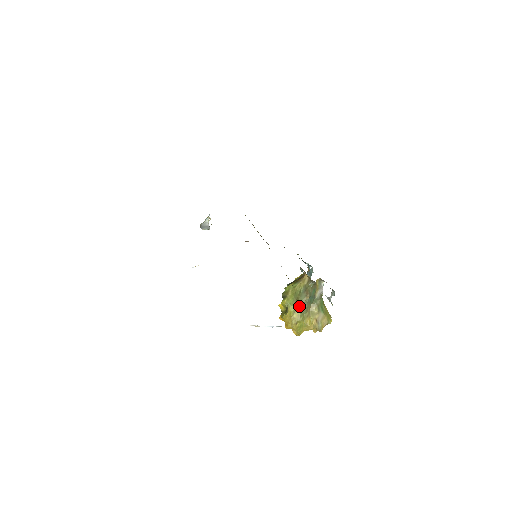
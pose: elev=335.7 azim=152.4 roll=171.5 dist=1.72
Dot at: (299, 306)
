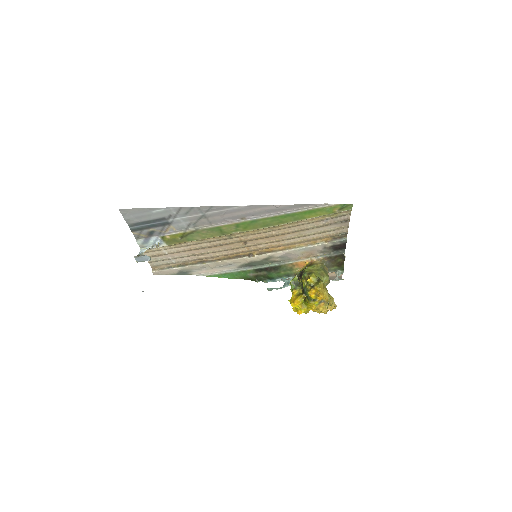
Dot at: (328, 276)
